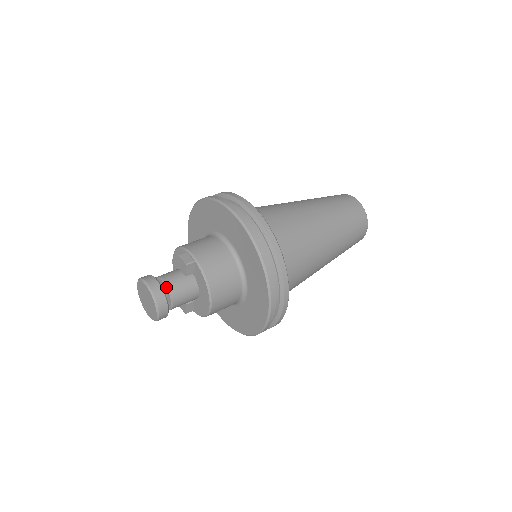
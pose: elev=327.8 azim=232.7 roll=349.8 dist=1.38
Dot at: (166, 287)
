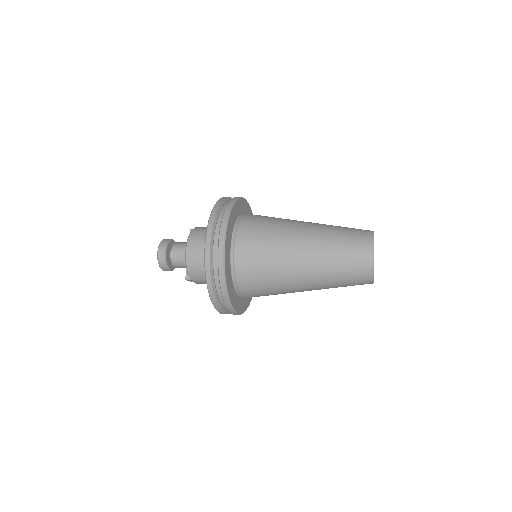
Dot at: (175, 243)
